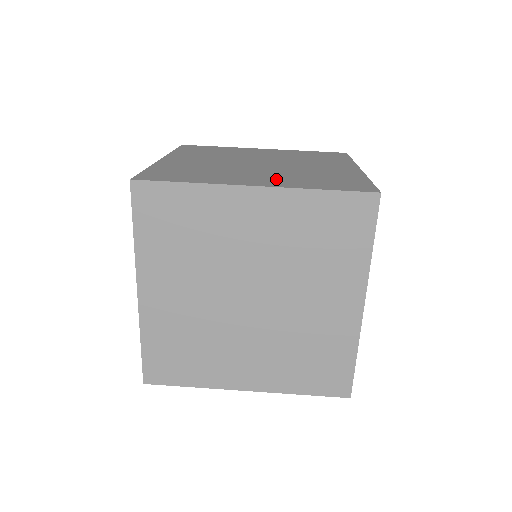
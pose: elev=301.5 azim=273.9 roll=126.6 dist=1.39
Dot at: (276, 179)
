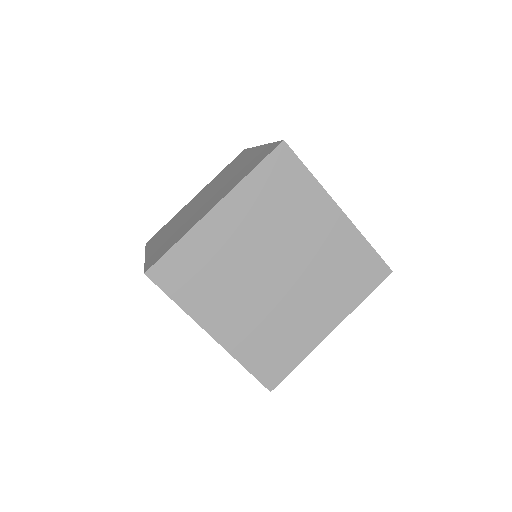
Dot at: (240, 328)
